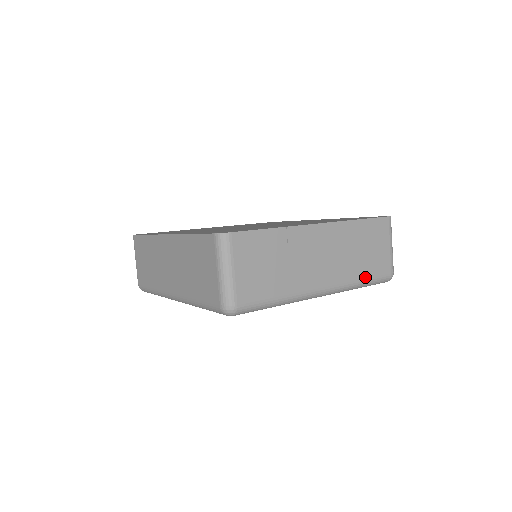
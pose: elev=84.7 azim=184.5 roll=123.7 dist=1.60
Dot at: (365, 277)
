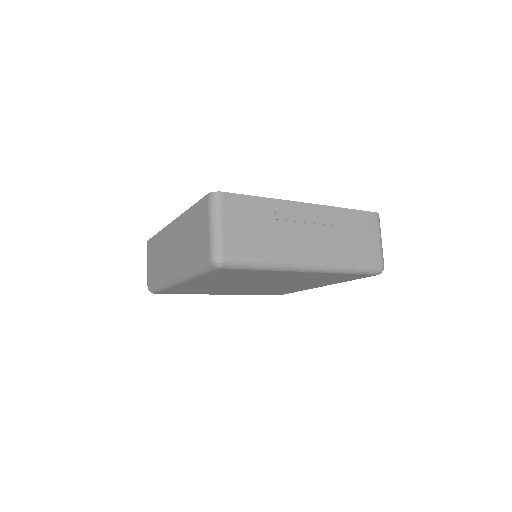
Dot at: (354, 261)
